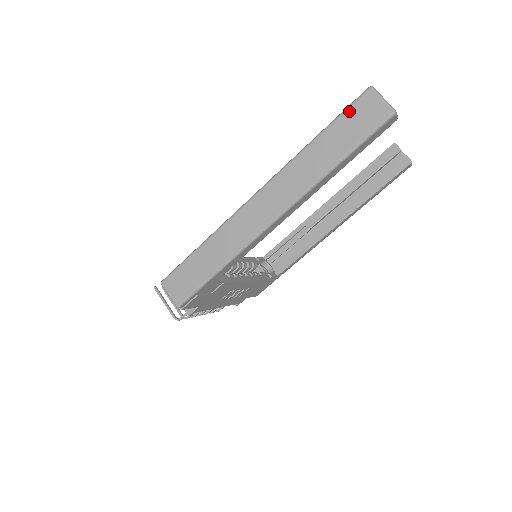
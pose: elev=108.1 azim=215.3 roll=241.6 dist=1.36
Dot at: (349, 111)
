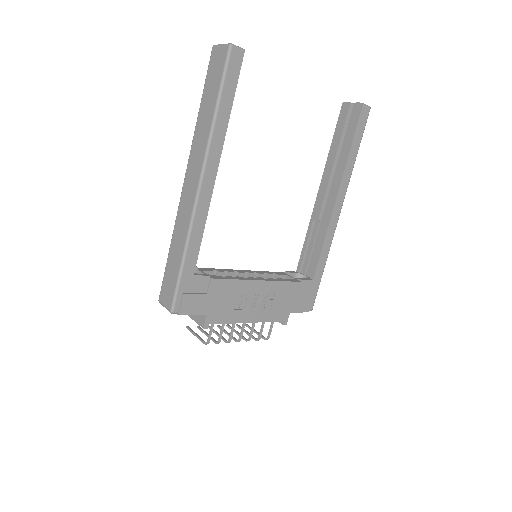
Dot at: (208, 73)
